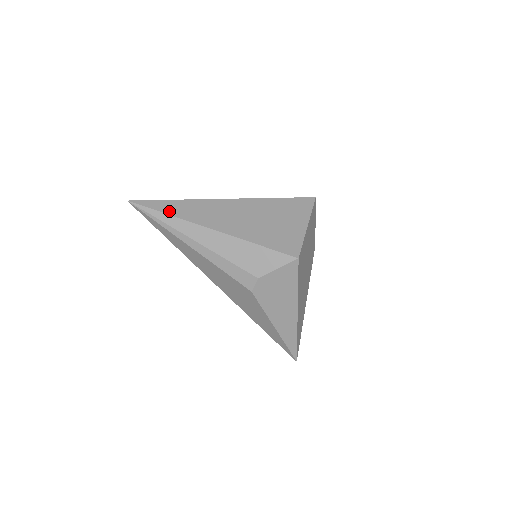
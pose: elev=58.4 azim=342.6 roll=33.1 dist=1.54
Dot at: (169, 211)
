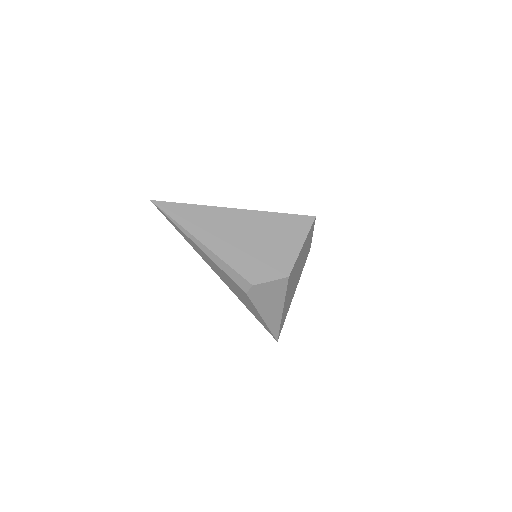
Dot at: (185, 215)
